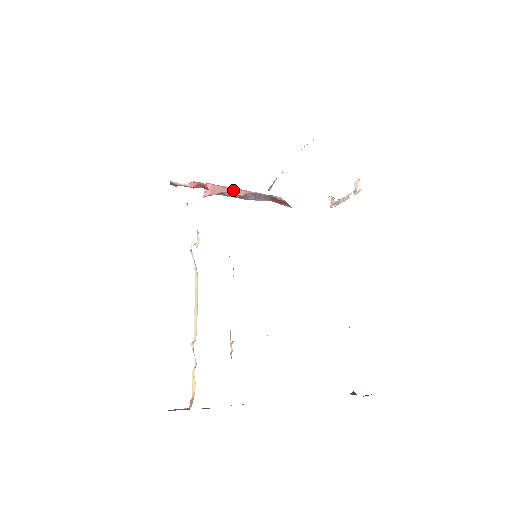
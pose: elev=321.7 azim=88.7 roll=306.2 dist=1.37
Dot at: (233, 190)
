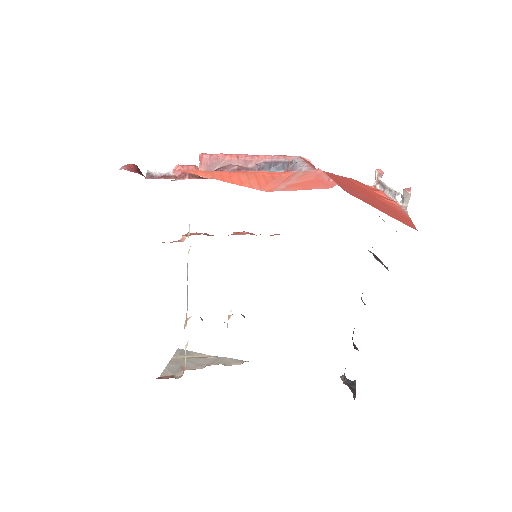
Dot at: (239, 160)
